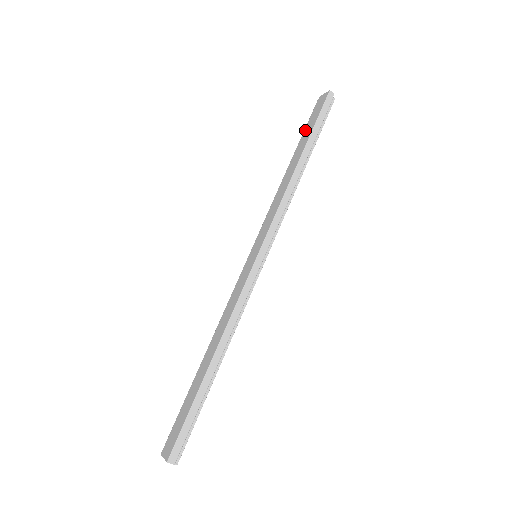
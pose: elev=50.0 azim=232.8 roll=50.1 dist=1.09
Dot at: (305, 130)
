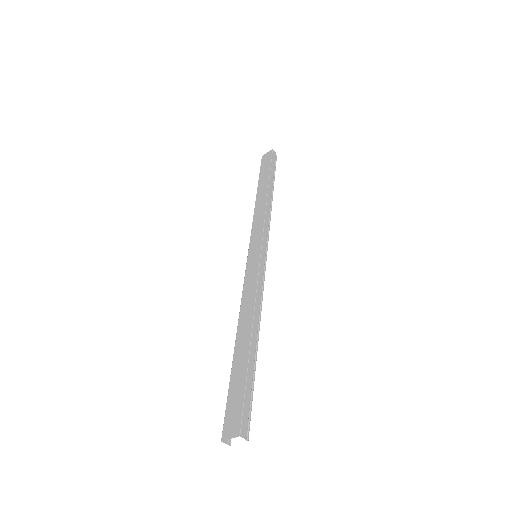
Dot at: (261, 174)
